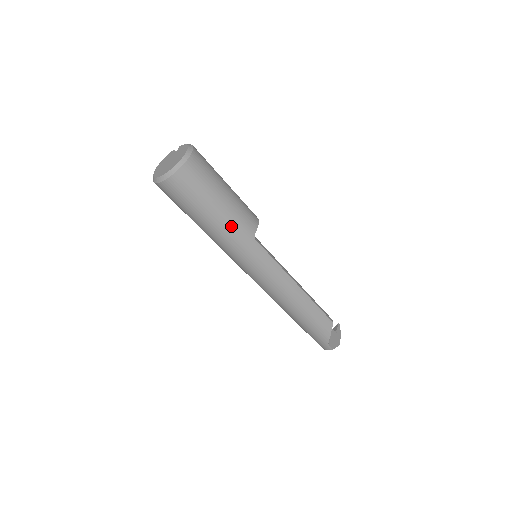
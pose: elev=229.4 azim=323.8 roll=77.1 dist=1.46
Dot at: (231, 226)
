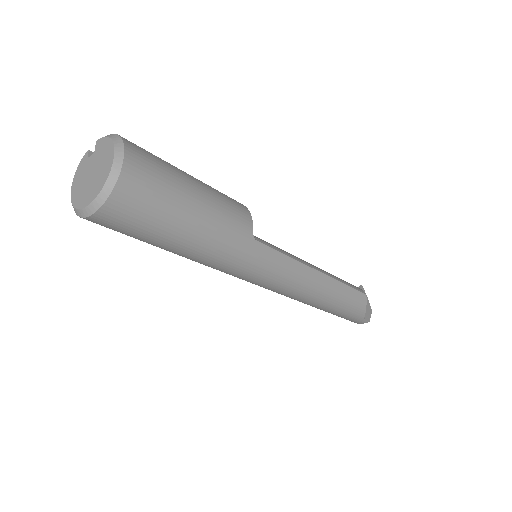
Dot at: (219, 237)
